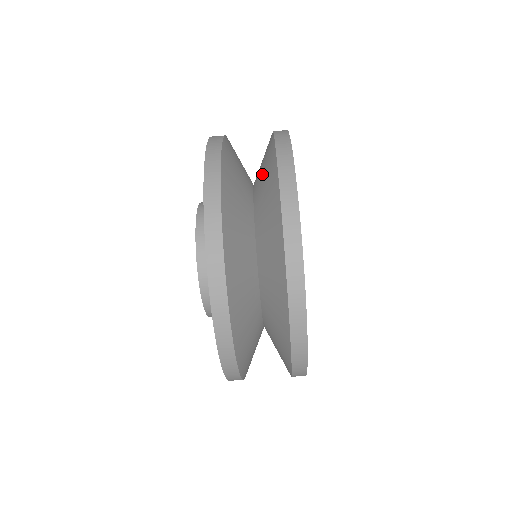
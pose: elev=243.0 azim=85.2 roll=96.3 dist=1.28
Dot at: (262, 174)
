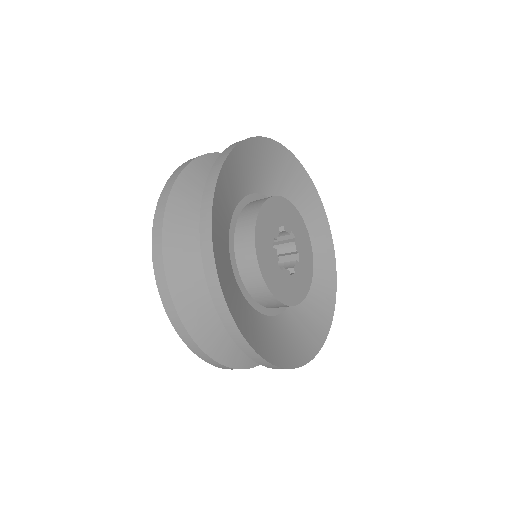
Dot at: occluded
